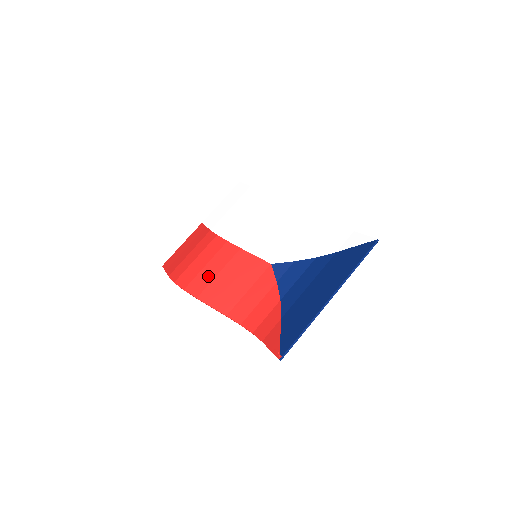
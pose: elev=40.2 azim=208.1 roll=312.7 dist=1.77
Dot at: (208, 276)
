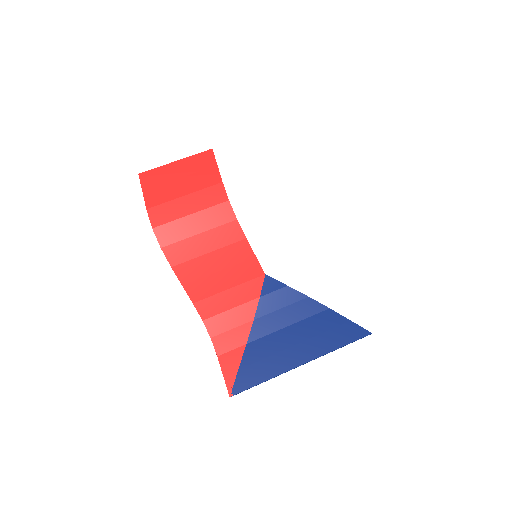
Dot at: (196, 249)
